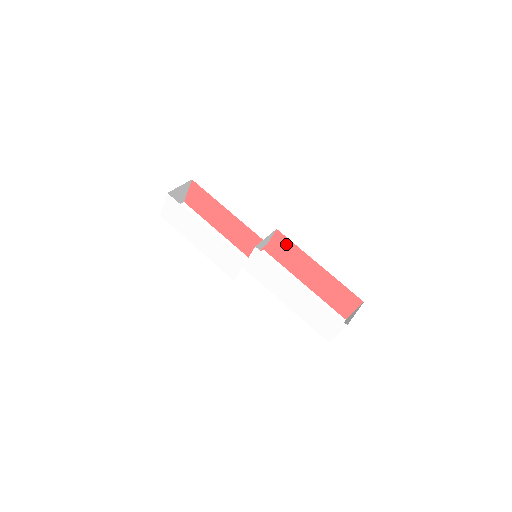
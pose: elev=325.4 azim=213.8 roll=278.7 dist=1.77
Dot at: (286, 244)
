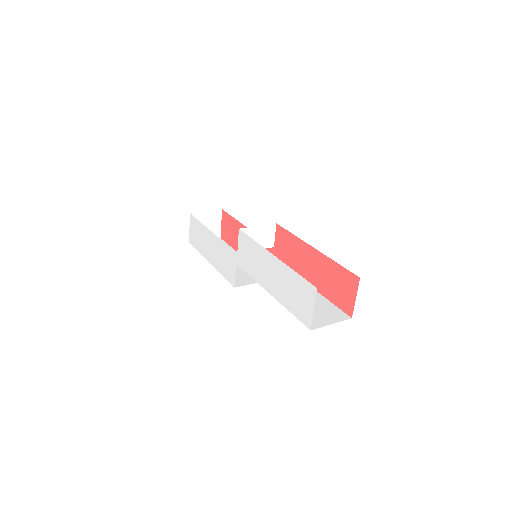
Dot at: (286, 238)
